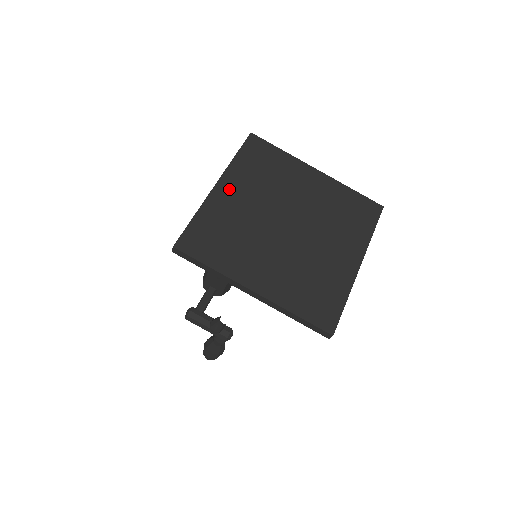
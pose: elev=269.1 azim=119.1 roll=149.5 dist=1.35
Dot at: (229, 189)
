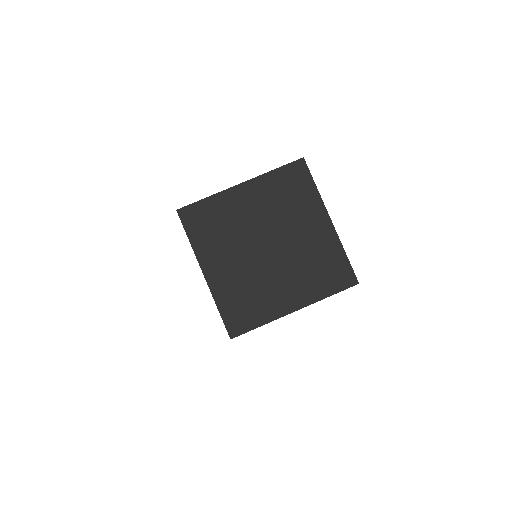
Dot at: (213, 267)
